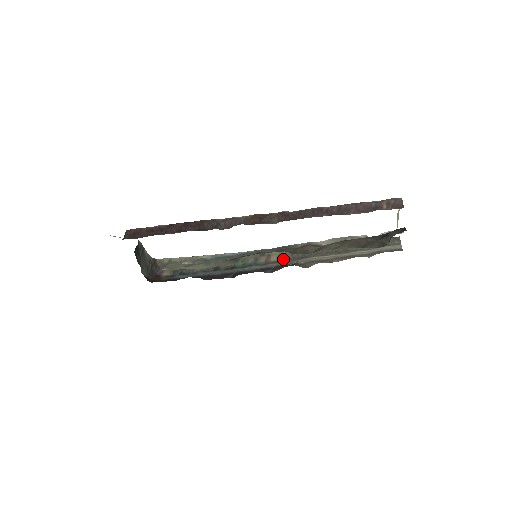
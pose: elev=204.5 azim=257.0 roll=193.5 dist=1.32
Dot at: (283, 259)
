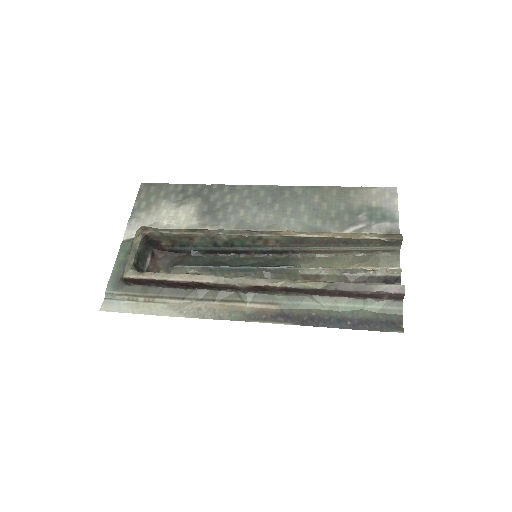
Dot at: (281, 244)
